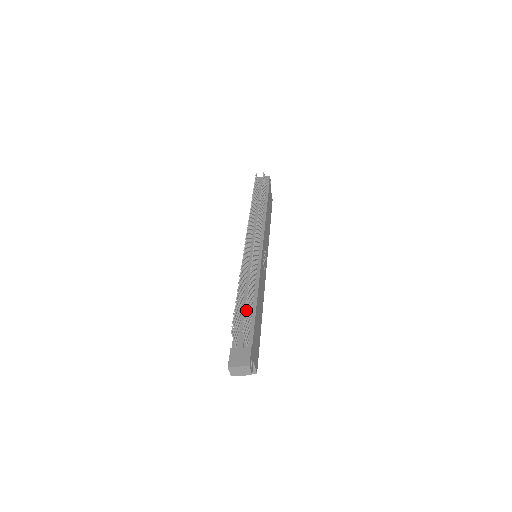
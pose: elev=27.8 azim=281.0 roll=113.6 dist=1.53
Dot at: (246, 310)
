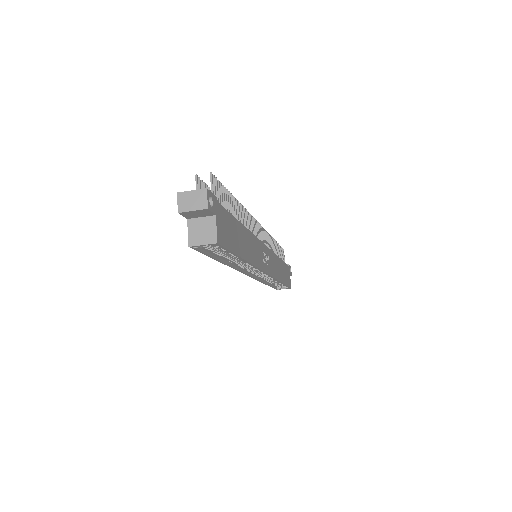
Dot at: (223, 187)
